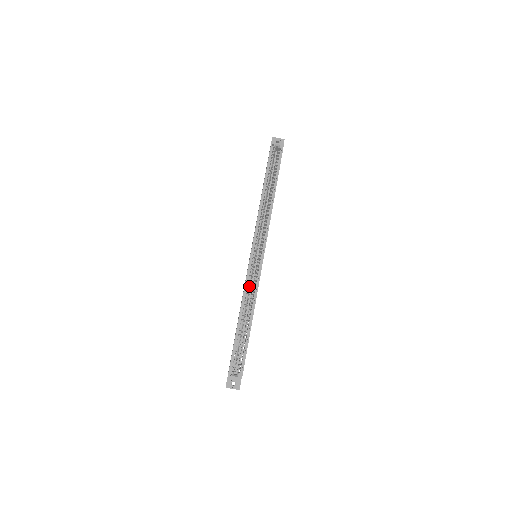
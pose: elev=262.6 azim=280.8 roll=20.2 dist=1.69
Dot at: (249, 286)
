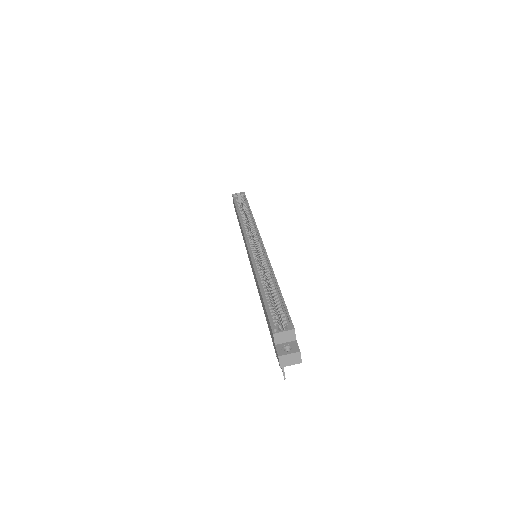
Dot at: (258, 265)
